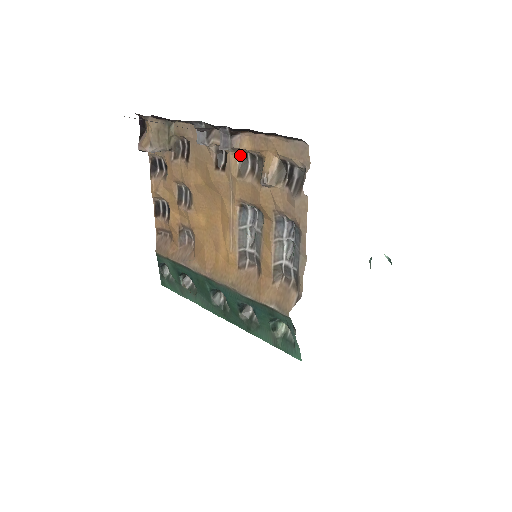
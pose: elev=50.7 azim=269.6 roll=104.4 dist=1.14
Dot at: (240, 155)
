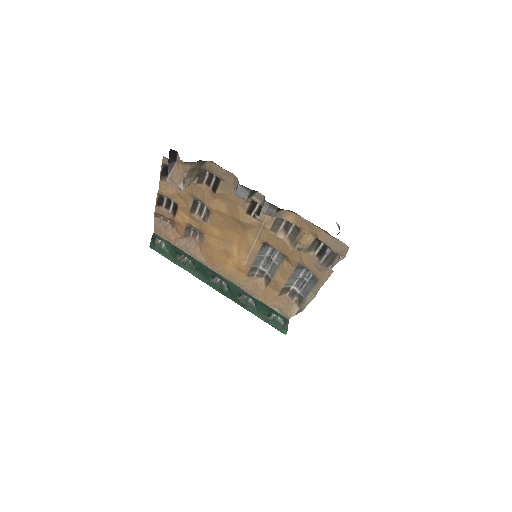
Dot at: occluded
